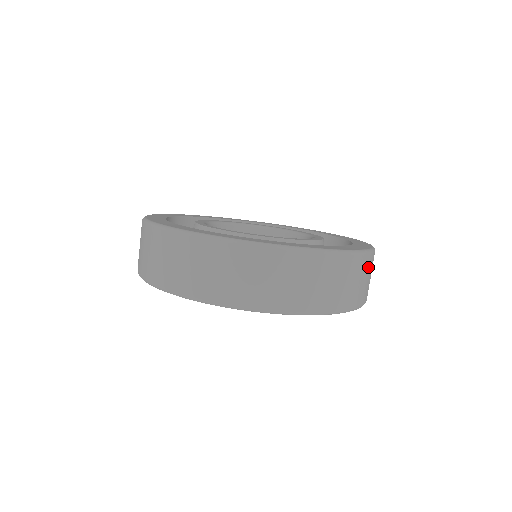
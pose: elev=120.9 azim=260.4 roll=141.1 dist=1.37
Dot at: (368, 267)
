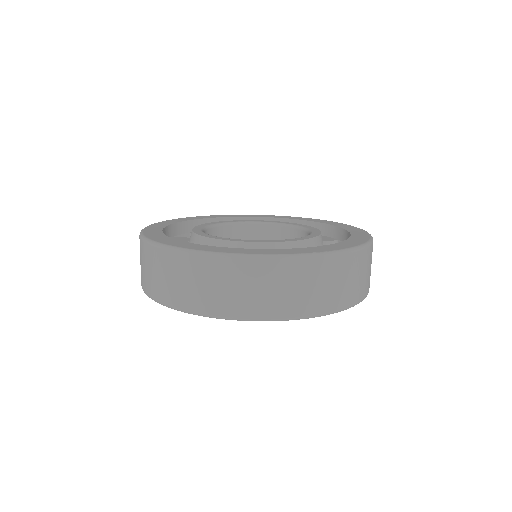
Dot at: occluded
